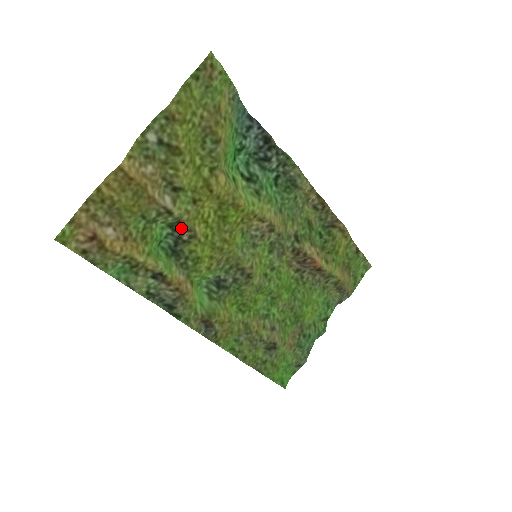
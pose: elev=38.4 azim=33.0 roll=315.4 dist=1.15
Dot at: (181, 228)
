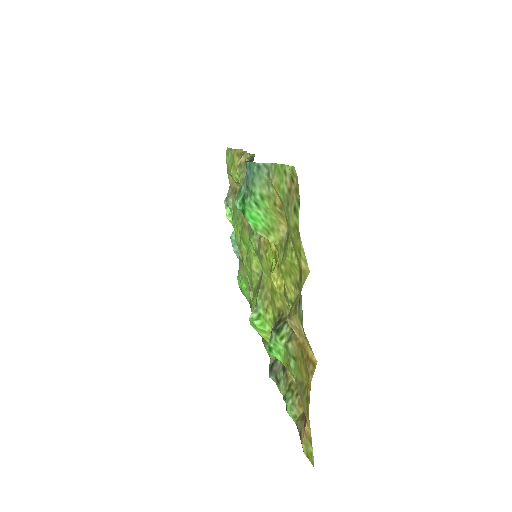
Dot at: (280, 321)
